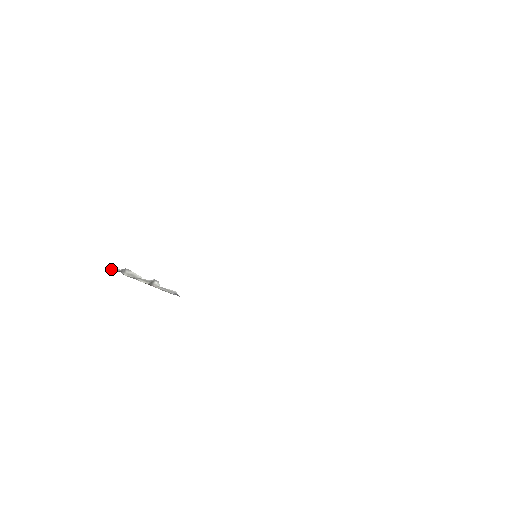
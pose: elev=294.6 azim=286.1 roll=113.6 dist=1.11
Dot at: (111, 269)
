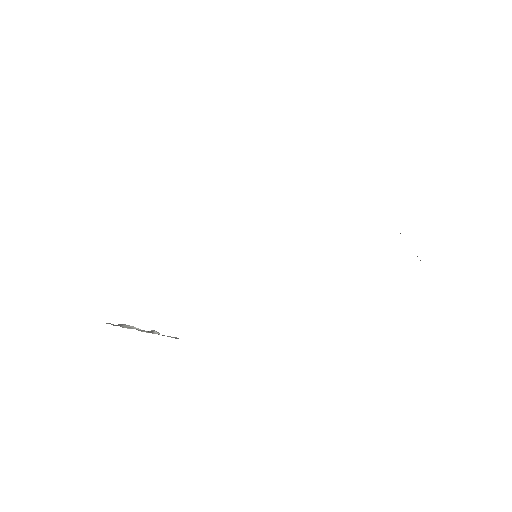
Dot at: (108, 323)
